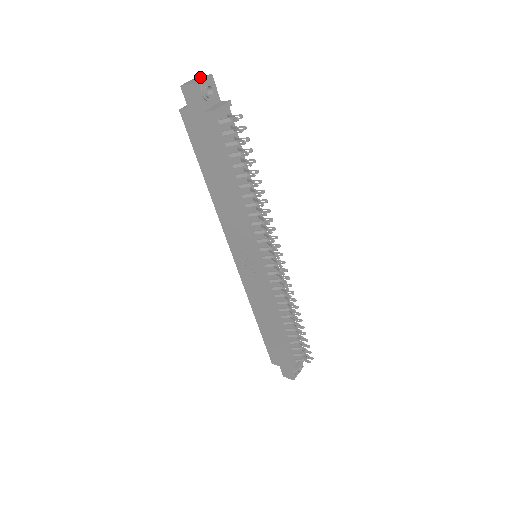
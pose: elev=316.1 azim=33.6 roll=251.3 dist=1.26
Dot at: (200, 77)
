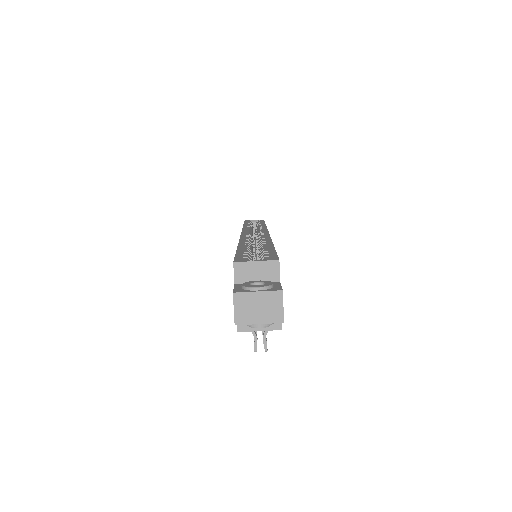
Dot at: (271, 306)
